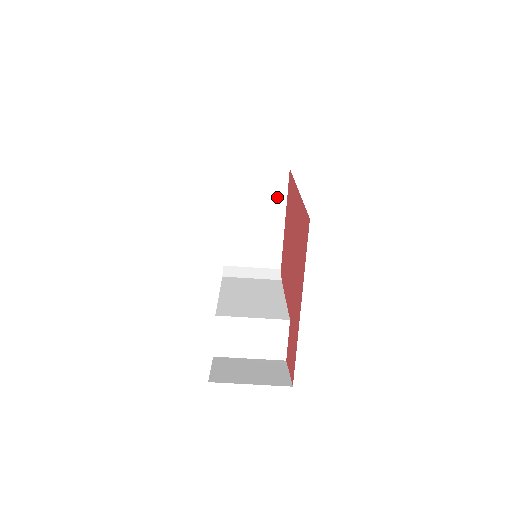
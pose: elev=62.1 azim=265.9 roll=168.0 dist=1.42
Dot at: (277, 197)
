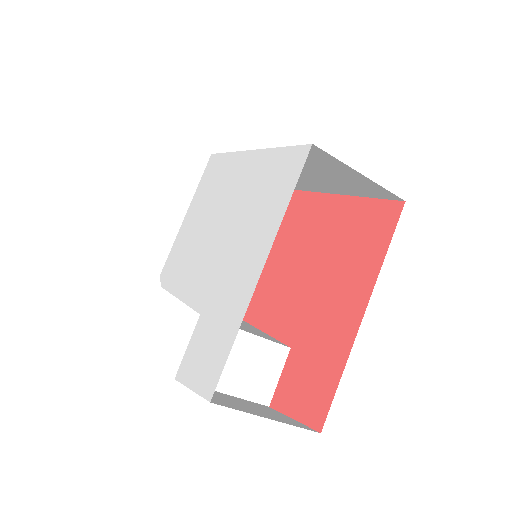
Dot at: occluded
